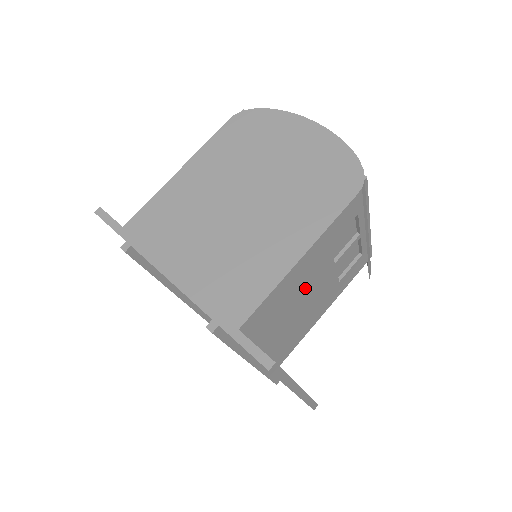
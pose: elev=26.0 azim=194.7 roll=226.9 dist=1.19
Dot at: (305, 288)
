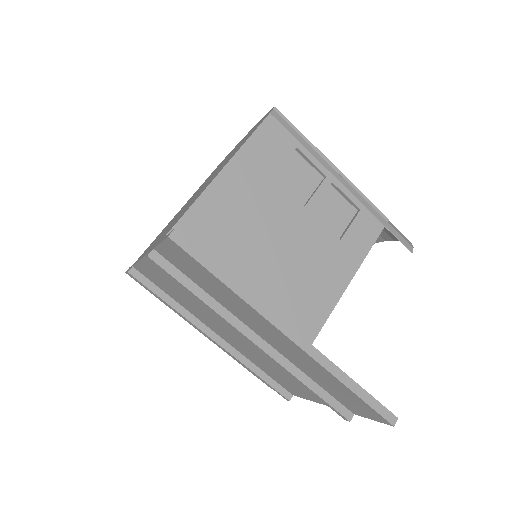
Dot at: (267, 226)
